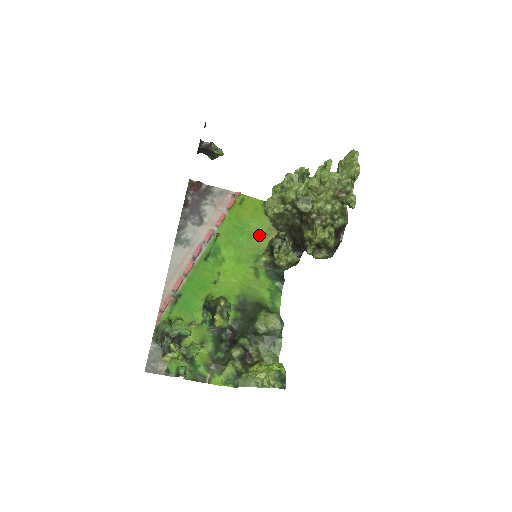
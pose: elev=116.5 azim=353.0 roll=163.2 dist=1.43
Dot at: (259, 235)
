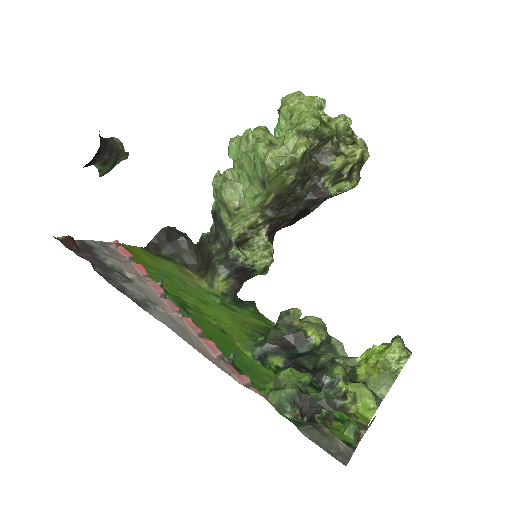
Dot at: (182, 276)
